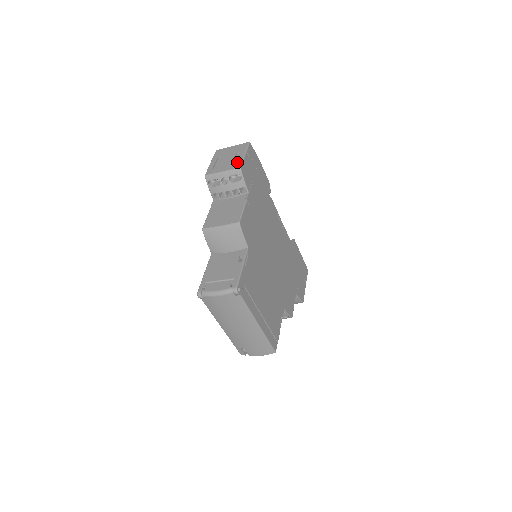
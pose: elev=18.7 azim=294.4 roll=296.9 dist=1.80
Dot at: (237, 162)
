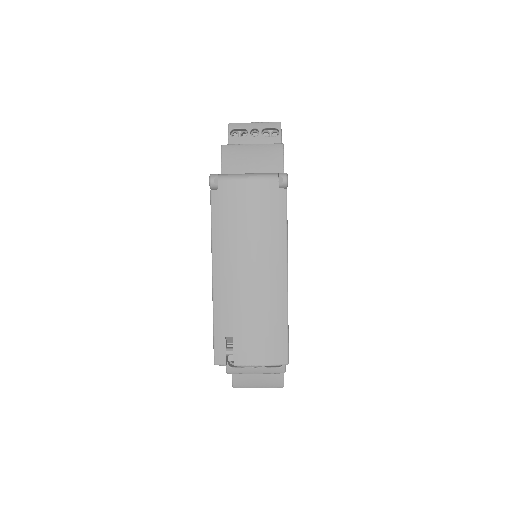
Dot at: occluded
